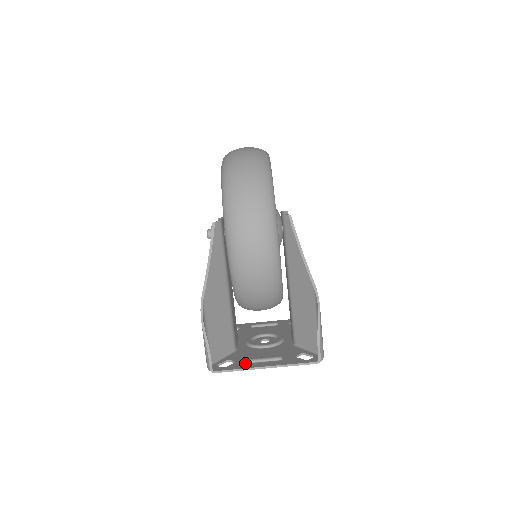
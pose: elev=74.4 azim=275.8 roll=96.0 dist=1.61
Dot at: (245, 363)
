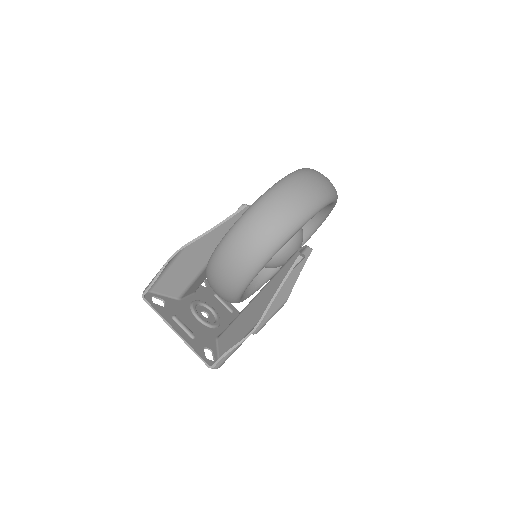
Dot at: (169, 314)
